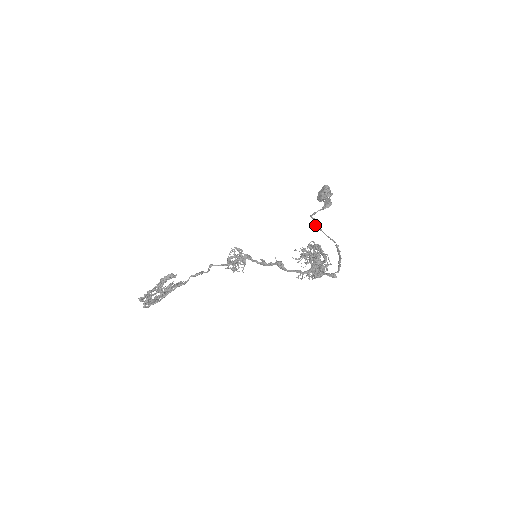
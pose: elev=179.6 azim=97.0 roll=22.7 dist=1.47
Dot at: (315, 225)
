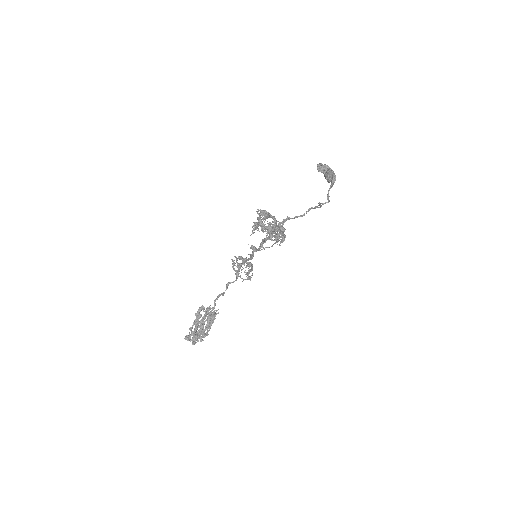
Dot at: occluded
